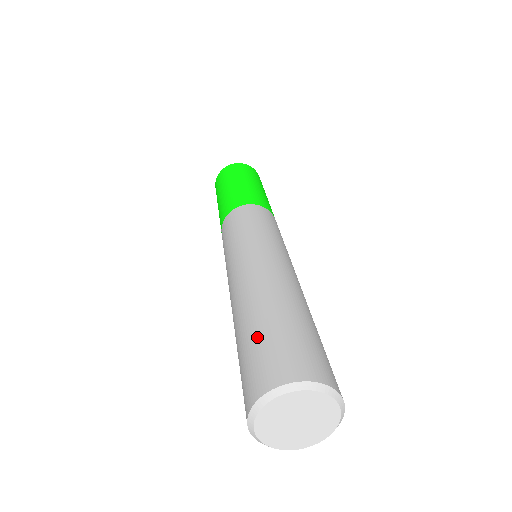
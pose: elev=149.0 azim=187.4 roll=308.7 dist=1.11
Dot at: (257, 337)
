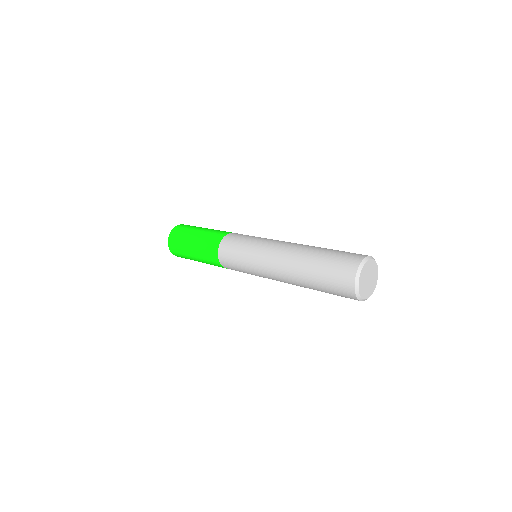
Dot at: (331, 254)
